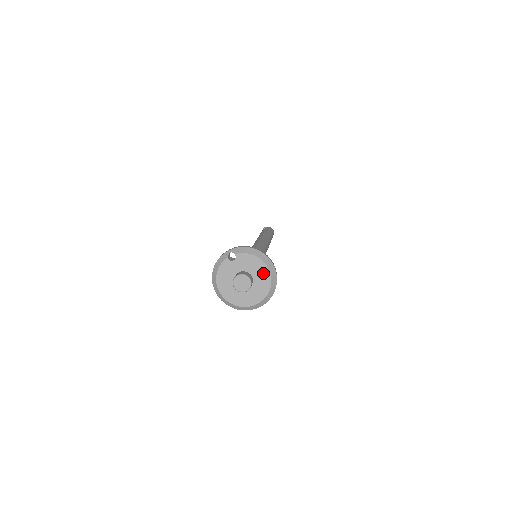
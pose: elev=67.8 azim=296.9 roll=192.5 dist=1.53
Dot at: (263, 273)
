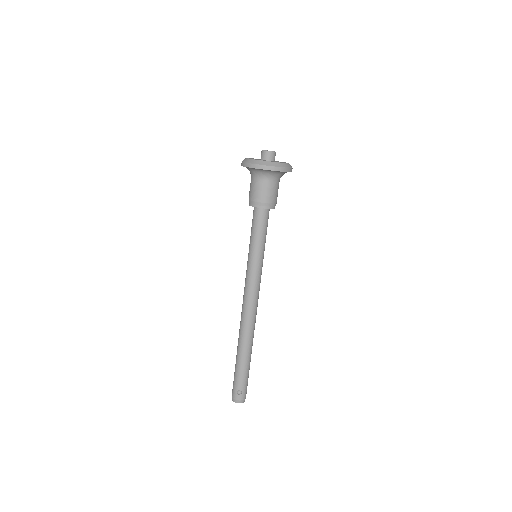
Dot at: occluded
